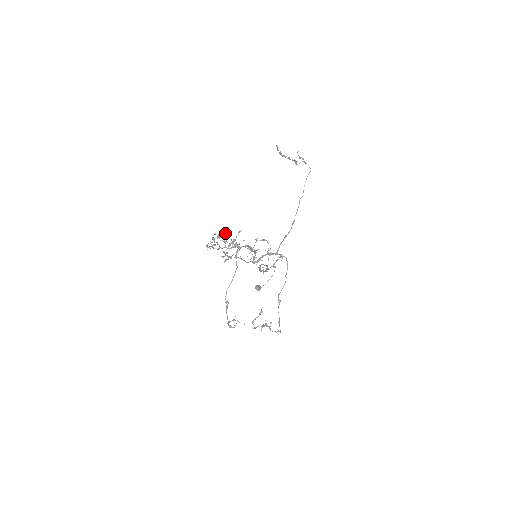
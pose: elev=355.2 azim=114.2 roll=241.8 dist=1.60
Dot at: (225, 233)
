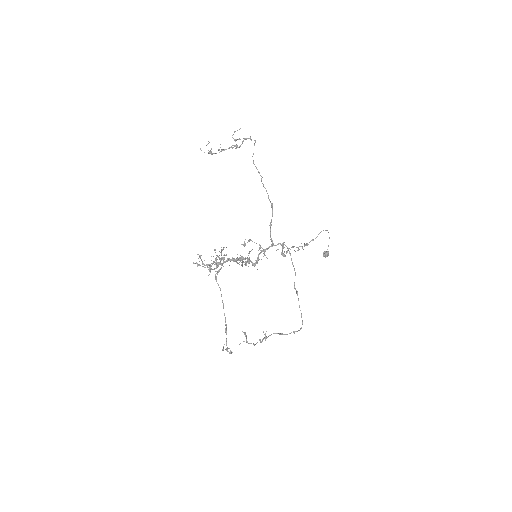
Dot at: occluded
